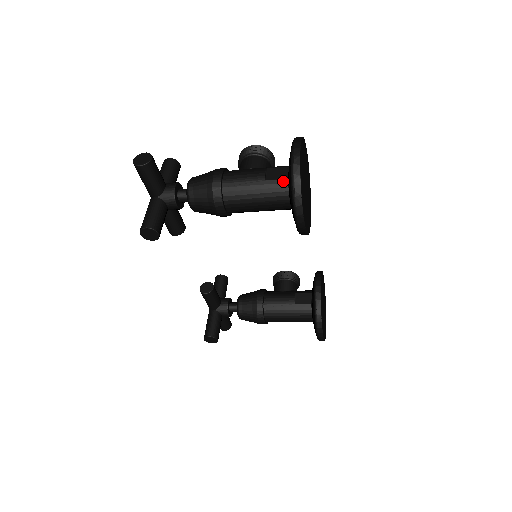
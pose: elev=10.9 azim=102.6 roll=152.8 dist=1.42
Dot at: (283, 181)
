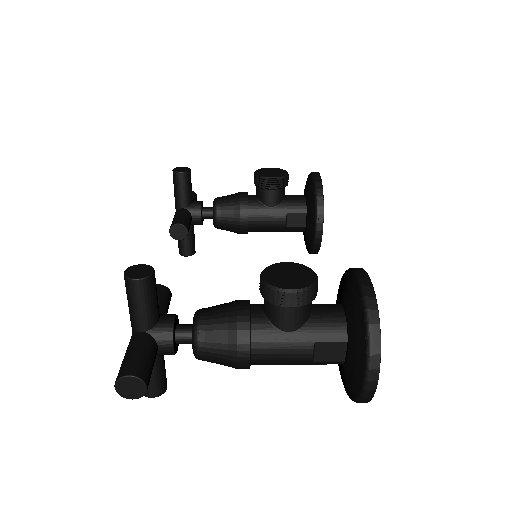
Dot at: (337, 363)
